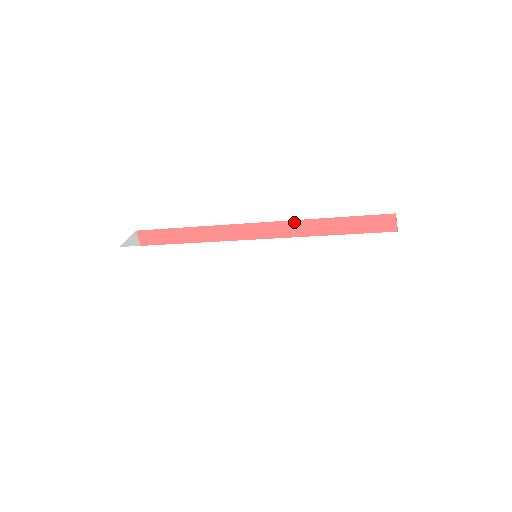
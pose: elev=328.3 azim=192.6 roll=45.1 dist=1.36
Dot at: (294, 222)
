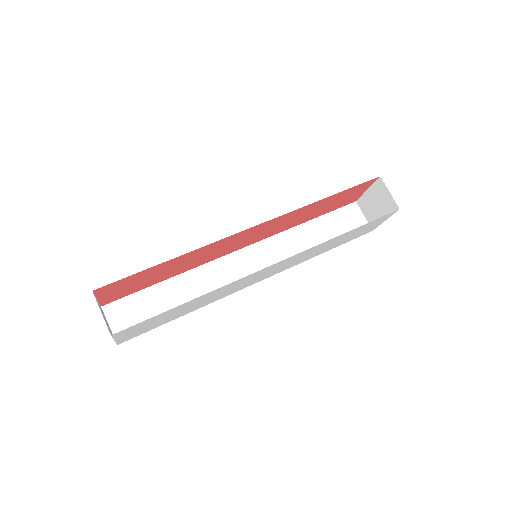
Dot at: (293, 211)
